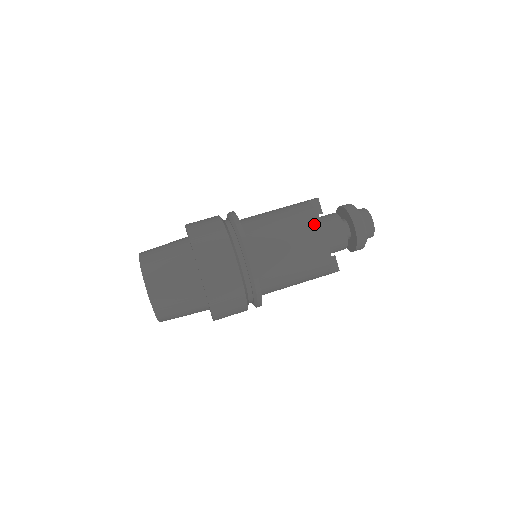
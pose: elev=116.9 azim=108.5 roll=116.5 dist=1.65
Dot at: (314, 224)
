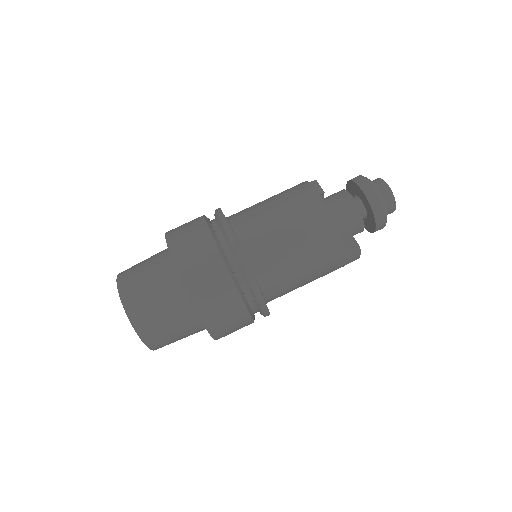
Dot at: (306, 191)
